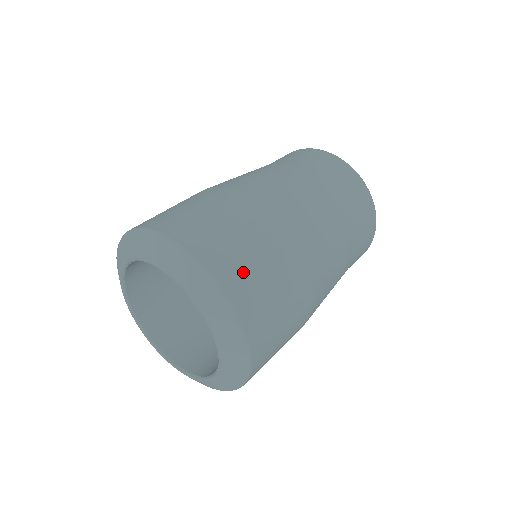
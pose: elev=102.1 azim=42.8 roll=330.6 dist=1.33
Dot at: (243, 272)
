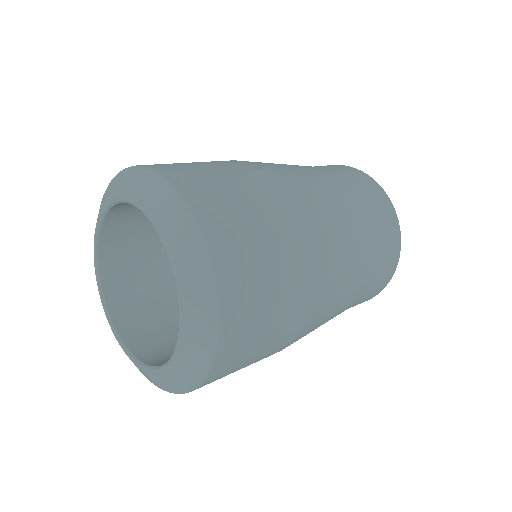
Dot at: (209, 187)
